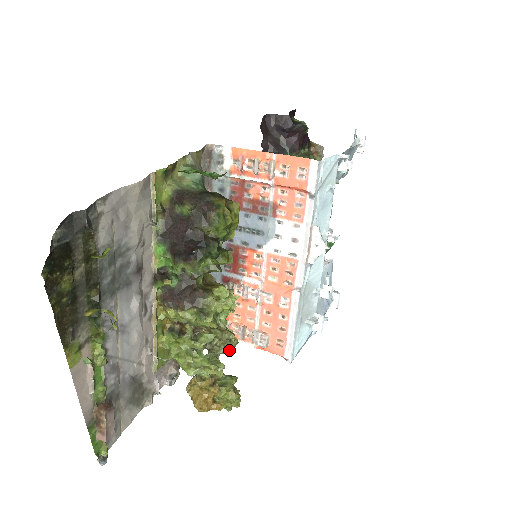
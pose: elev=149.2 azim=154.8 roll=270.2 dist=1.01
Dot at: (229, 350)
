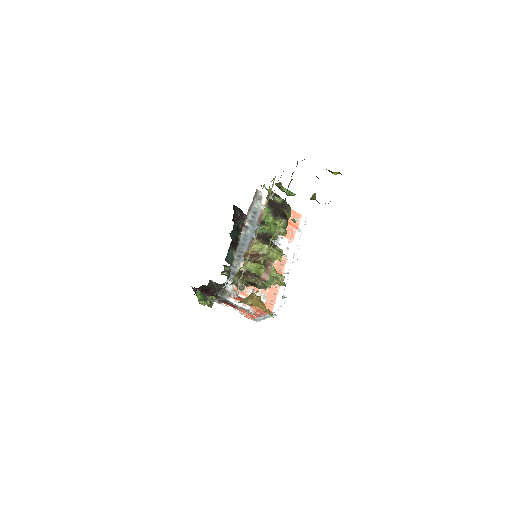
Dot at: occluded
